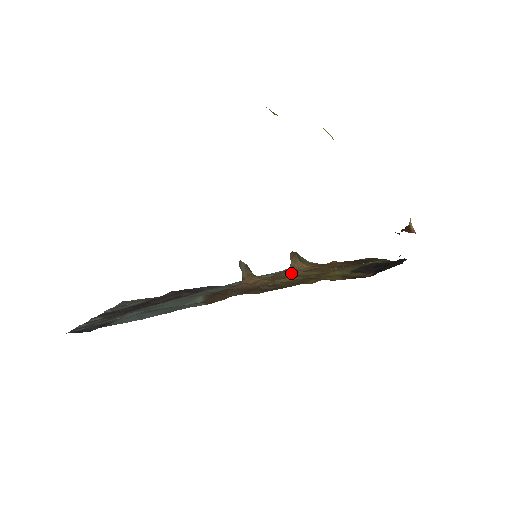
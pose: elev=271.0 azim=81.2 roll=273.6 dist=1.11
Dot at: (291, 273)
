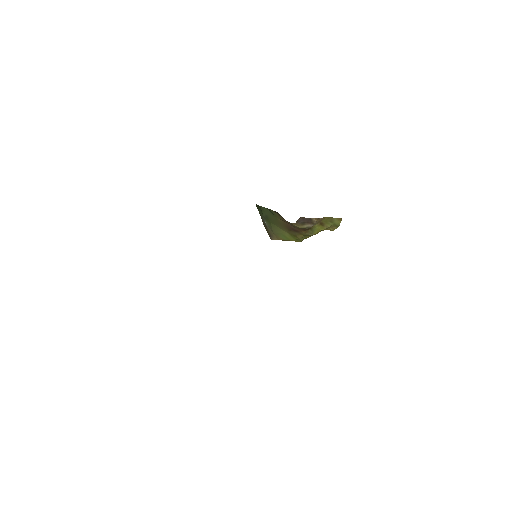
Dot at: occluded
